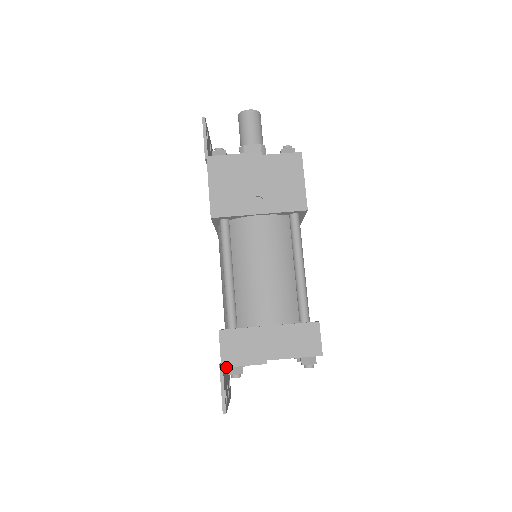
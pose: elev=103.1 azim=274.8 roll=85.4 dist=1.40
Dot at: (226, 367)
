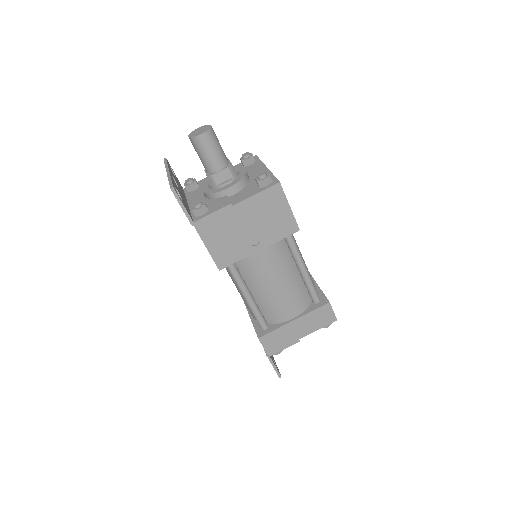
Dot at: occluded
